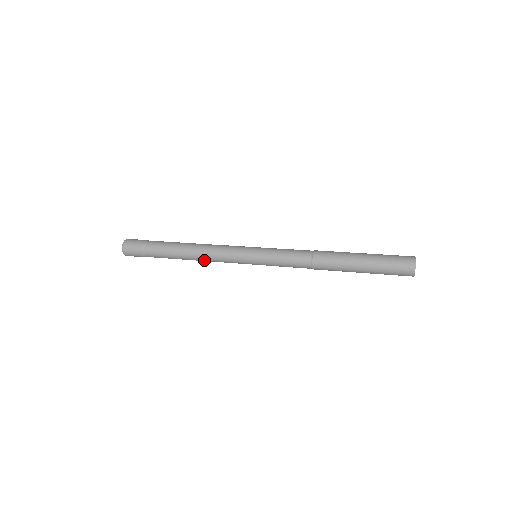
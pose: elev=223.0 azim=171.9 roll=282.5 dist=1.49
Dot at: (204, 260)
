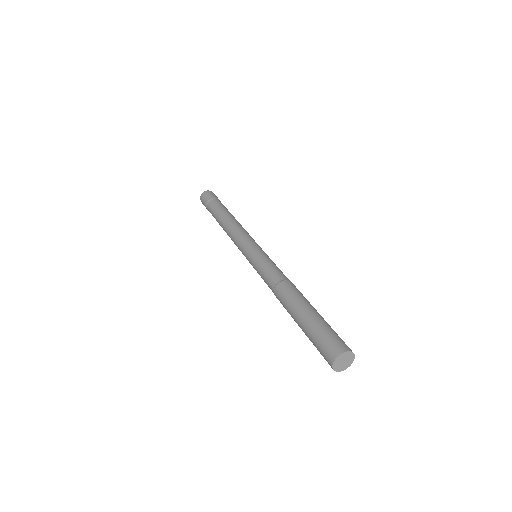
Dot at: (228, 233)
